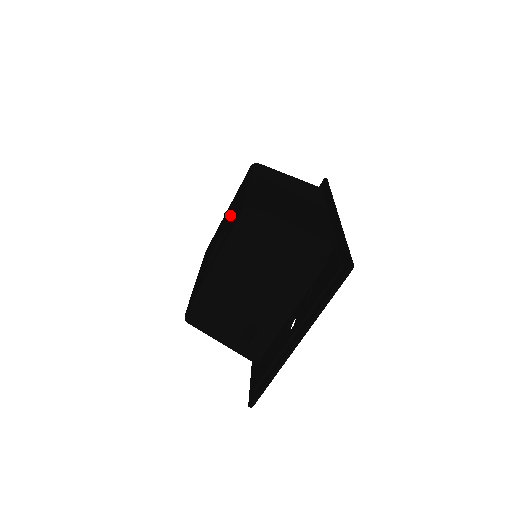
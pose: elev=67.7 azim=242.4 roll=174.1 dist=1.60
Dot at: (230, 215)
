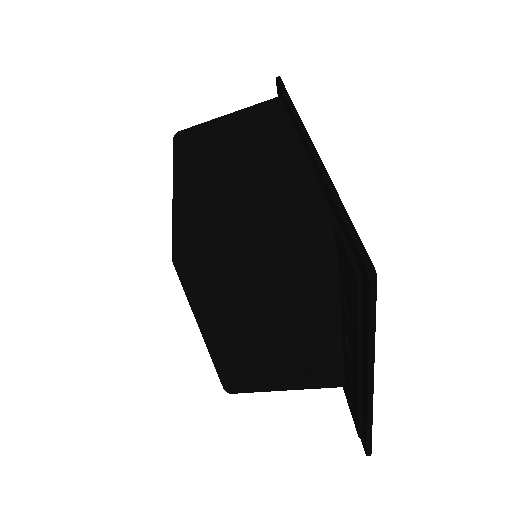
Dot at: occluded
